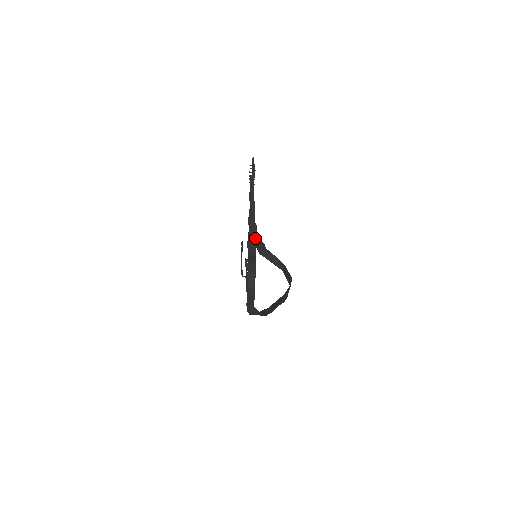
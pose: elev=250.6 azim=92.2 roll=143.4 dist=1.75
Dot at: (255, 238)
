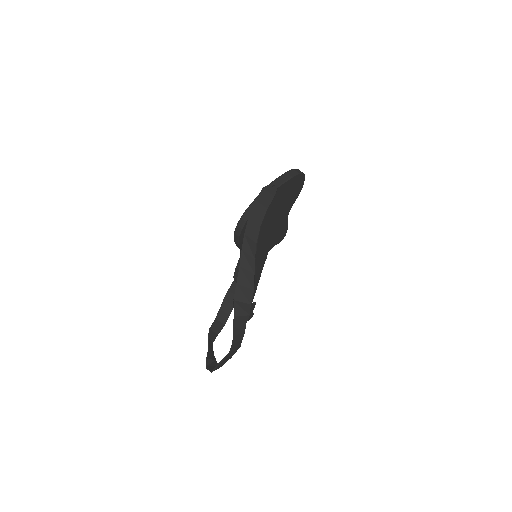
Dot at: occluded
